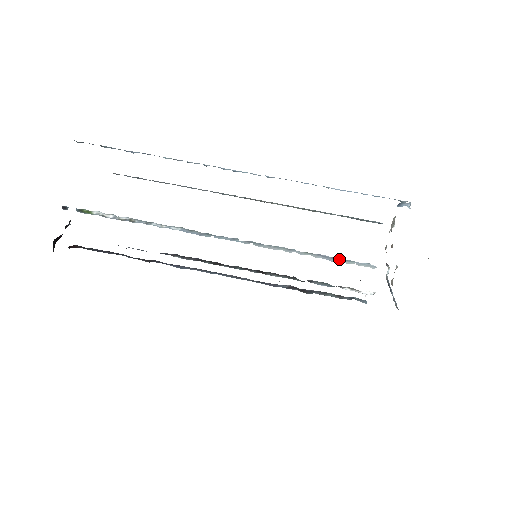
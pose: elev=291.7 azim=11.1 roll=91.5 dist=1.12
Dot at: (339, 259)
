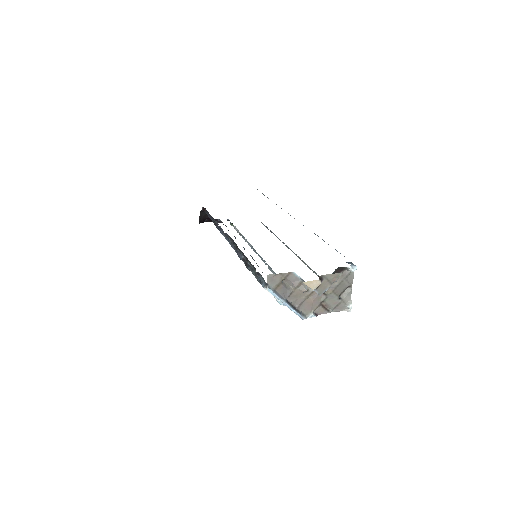
Dot at: occluded
